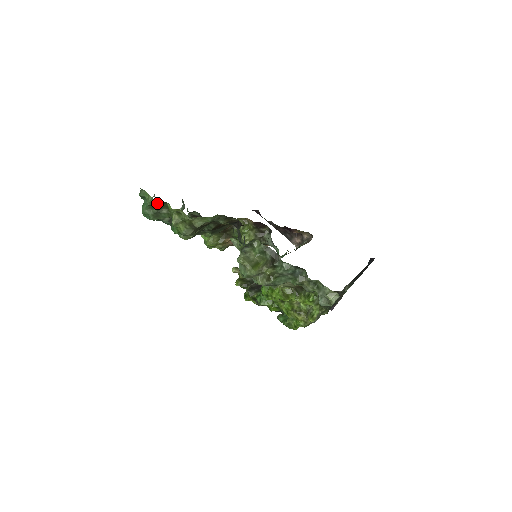
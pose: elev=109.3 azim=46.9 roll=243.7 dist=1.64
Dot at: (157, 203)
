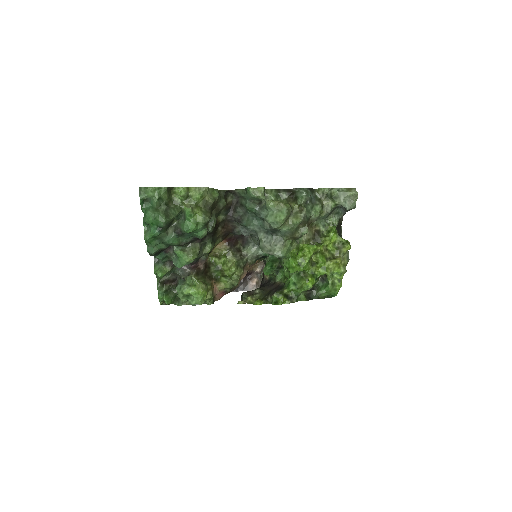
Dot at: (167, 188)
